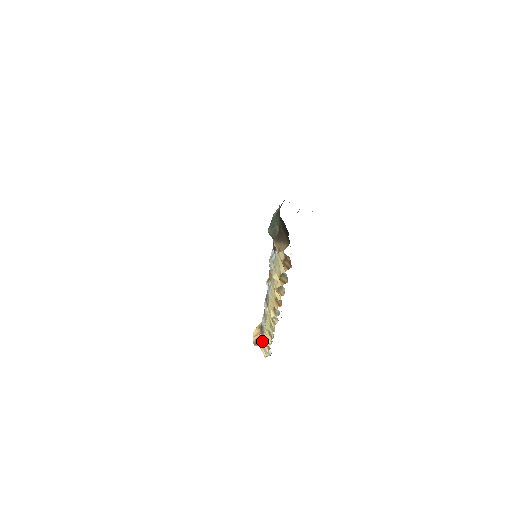
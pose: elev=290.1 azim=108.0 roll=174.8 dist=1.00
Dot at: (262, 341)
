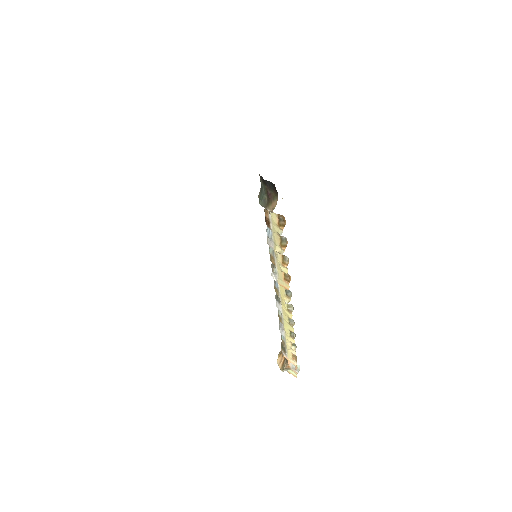
Dot at: (288, 359)
